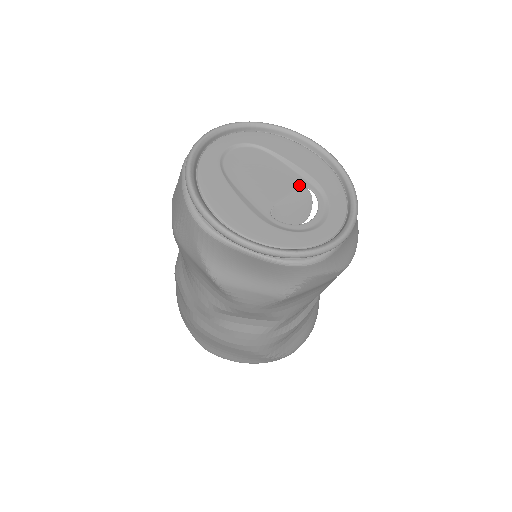
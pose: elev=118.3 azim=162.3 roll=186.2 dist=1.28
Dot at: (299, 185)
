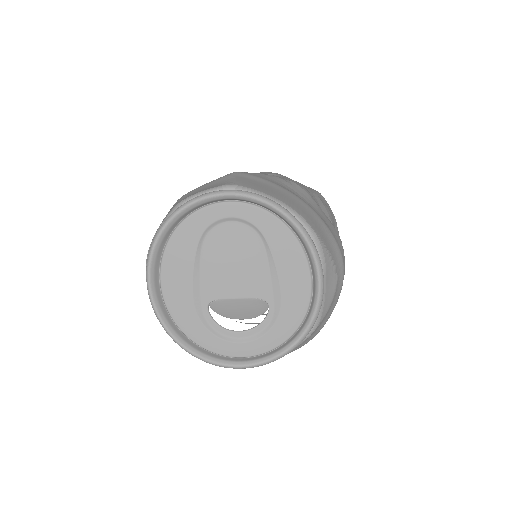
Dot at: (261, 295)
